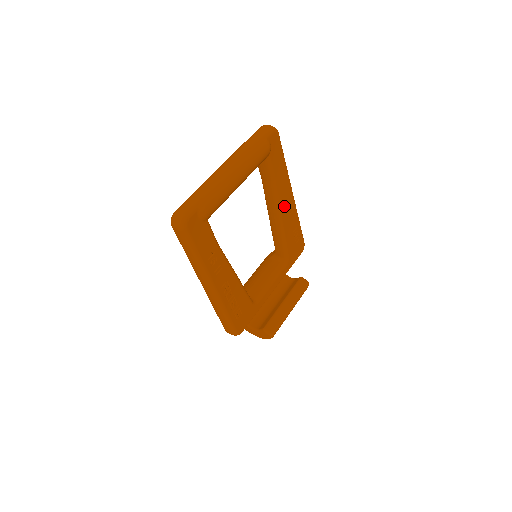
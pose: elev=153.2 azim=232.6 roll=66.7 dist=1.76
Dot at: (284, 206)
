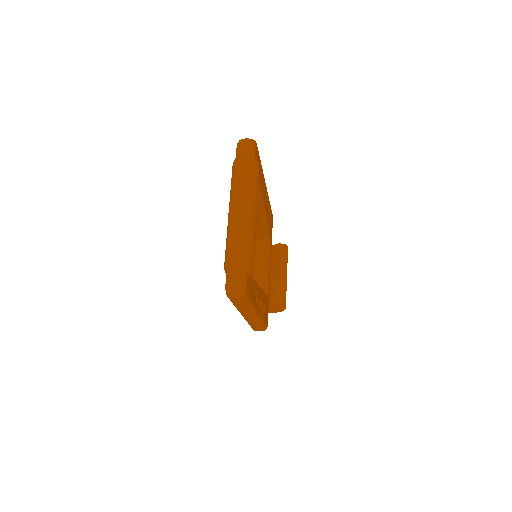
Dot at: (265, 200)
